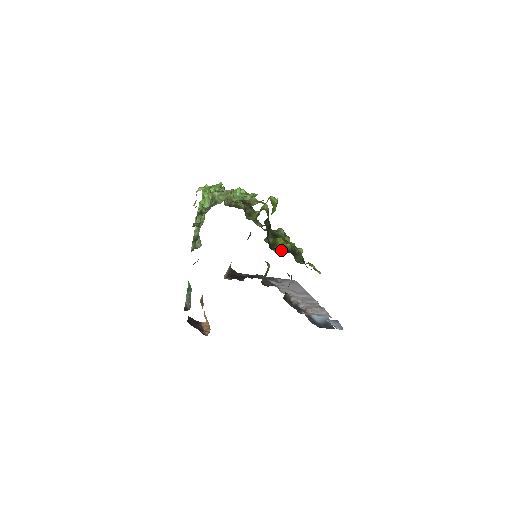
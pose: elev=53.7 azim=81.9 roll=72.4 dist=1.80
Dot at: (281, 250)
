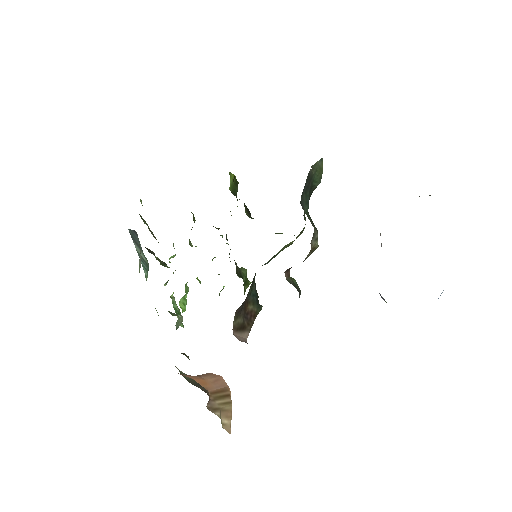
Dot at: occluded
